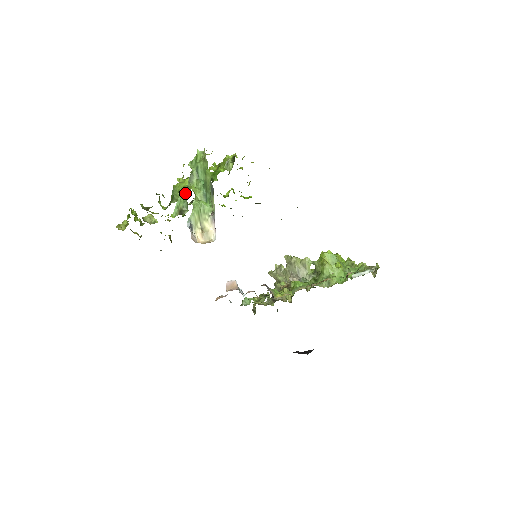
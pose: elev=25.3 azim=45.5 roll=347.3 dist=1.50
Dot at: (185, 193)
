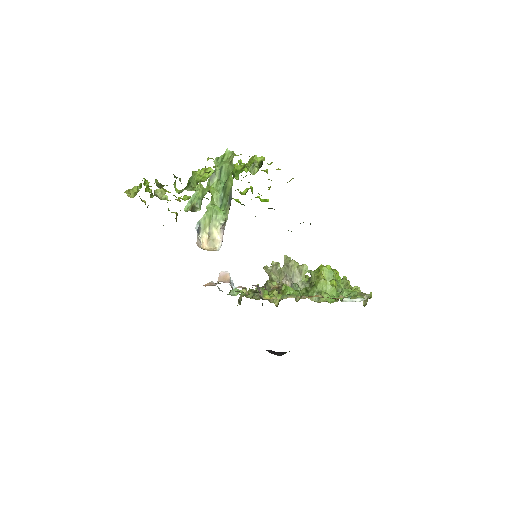
Dot at: (202, 190)
